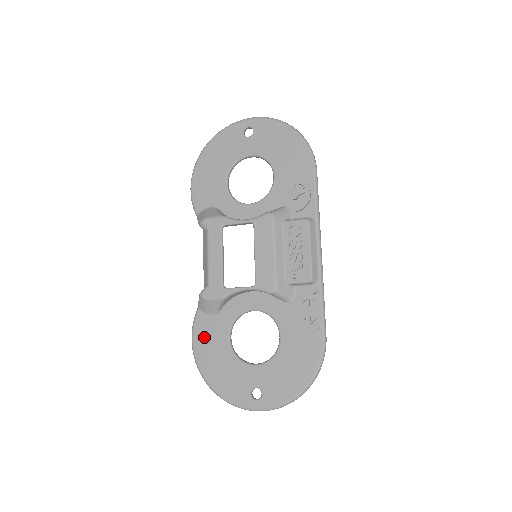
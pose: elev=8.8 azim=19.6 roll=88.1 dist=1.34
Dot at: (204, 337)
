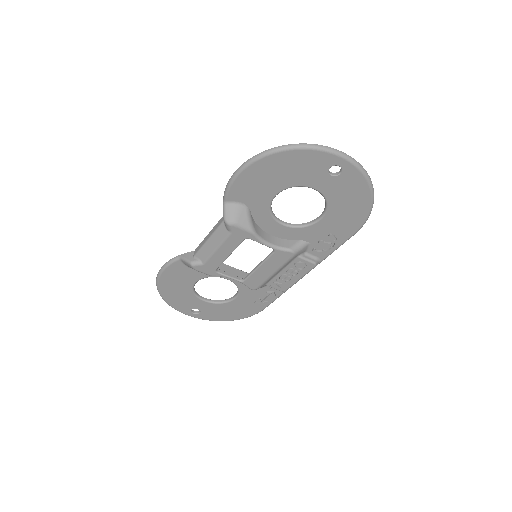
Dot at: (174, 275)
